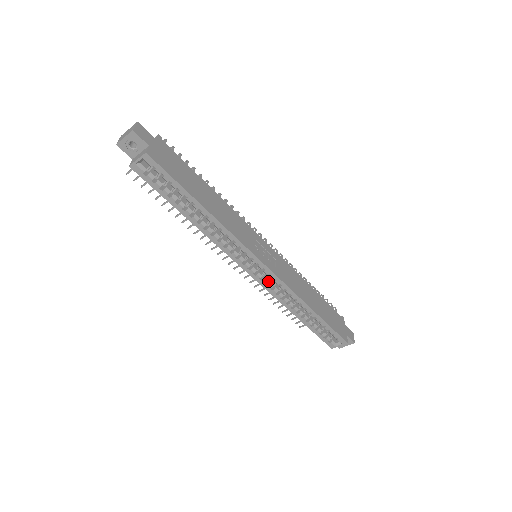
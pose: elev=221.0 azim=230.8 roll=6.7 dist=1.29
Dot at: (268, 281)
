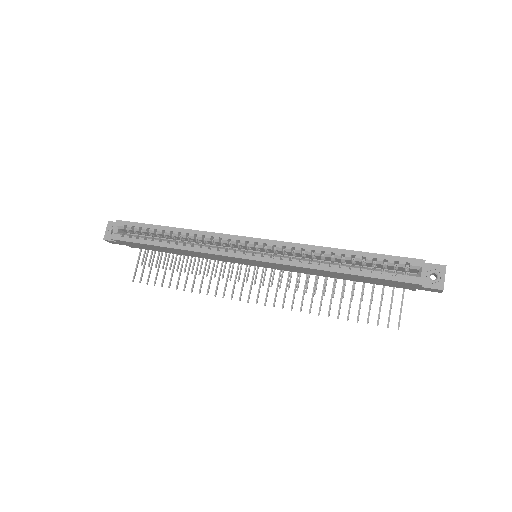
Dot at: (274, 257)
